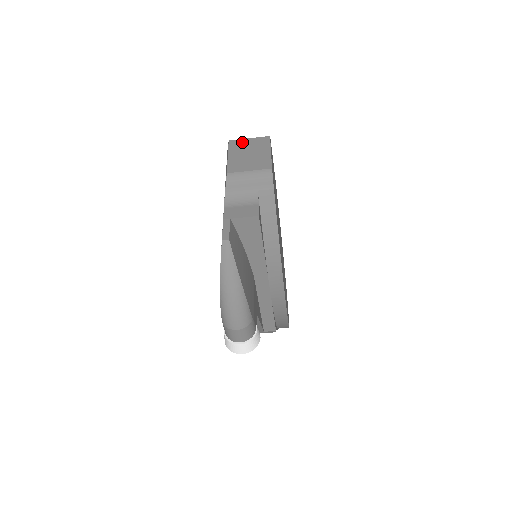
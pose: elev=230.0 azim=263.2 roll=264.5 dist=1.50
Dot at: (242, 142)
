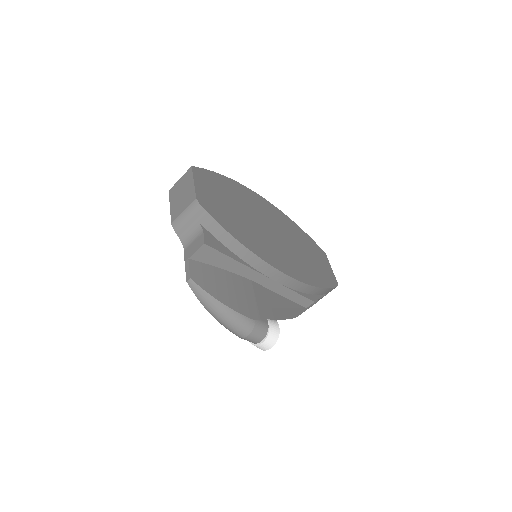
Dot at: (176, 186)
